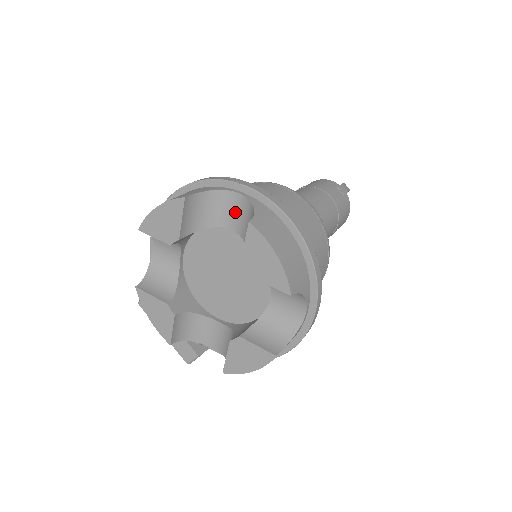
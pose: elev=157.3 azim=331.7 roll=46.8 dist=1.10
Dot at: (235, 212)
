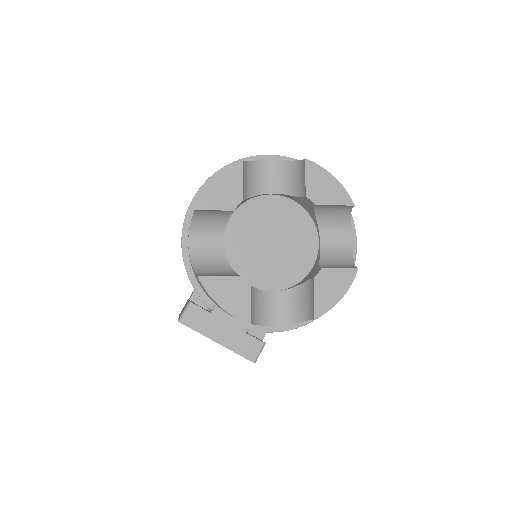
Dot at: (270, 177)
